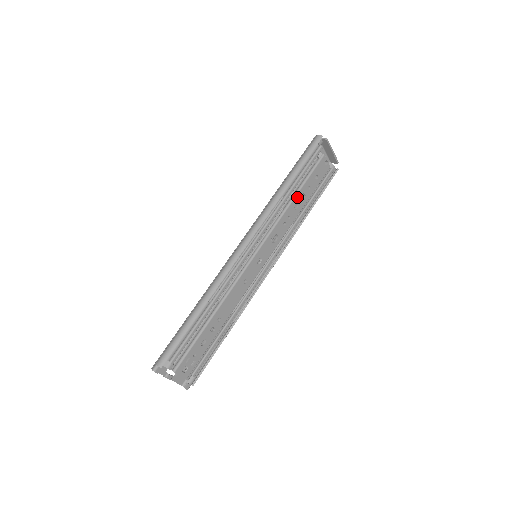
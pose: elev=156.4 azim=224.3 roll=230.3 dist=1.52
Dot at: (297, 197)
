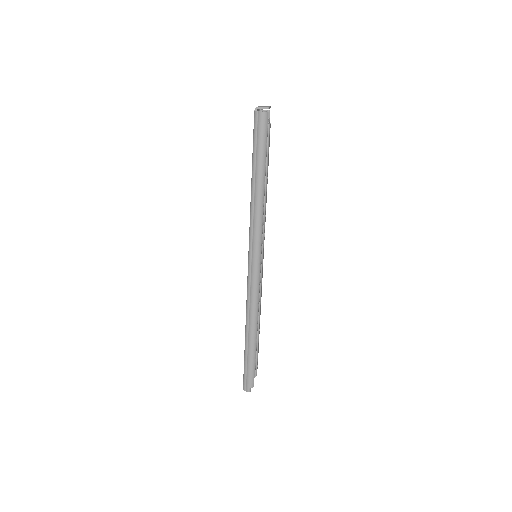
Dot at: (266, 185)
